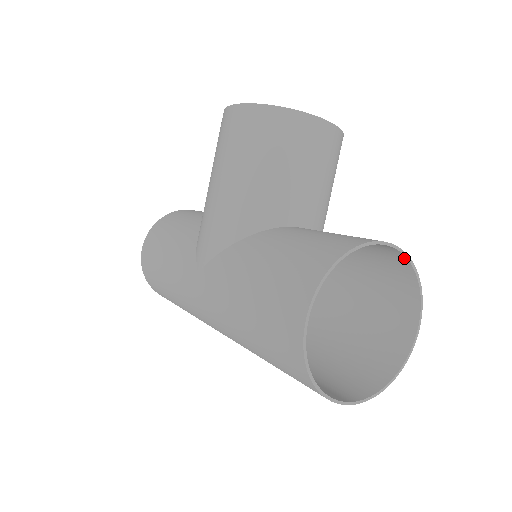
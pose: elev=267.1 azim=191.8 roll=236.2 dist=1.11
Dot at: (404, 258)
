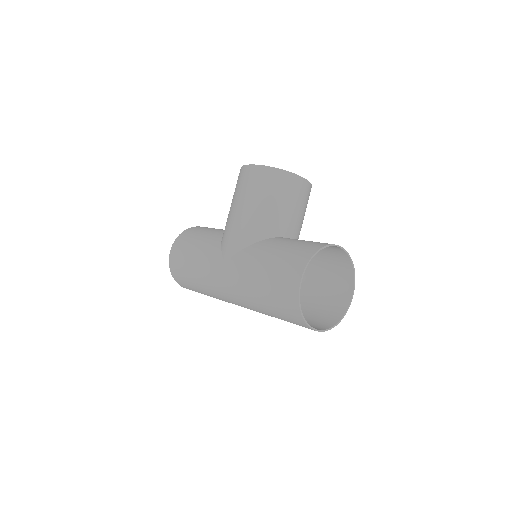
Dot at: (347, 255)
